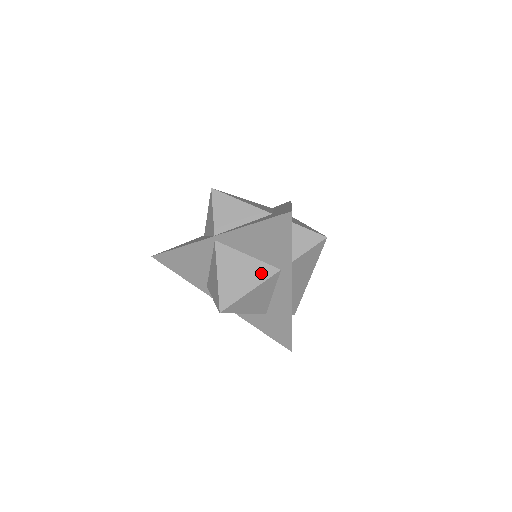
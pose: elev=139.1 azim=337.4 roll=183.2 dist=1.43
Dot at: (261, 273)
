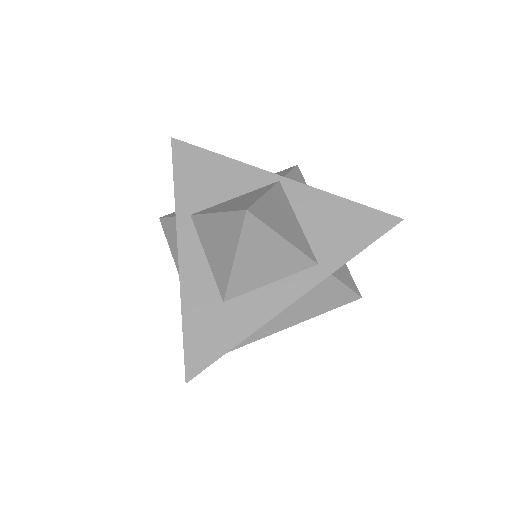
Dot at: (301, 243)
